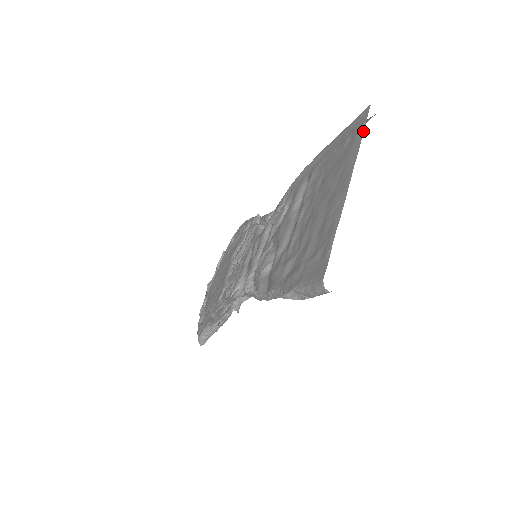
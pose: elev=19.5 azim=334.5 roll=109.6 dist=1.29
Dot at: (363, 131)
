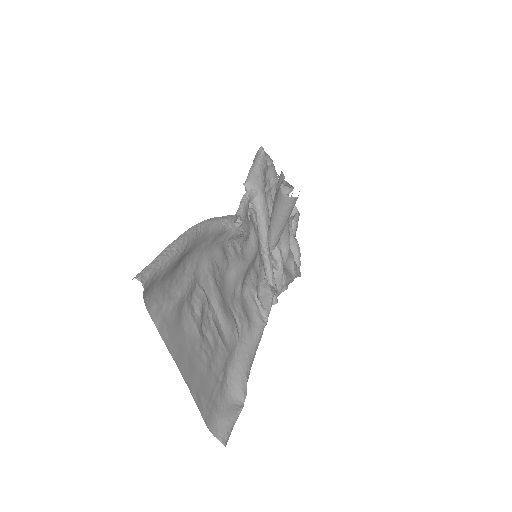
Dot at: occluded
